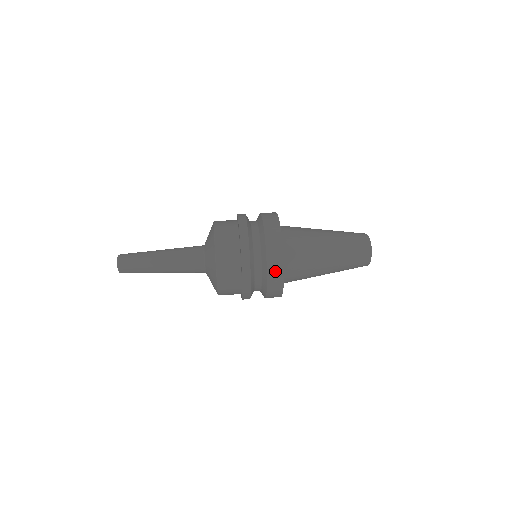
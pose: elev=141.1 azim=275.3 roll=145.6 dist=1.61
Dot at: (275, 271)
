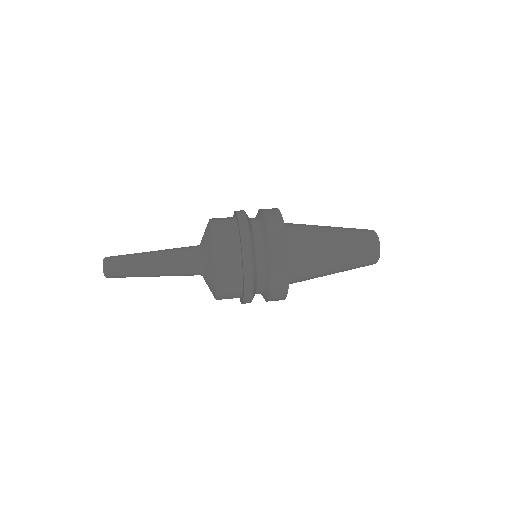
Dot at: (279, 289)
